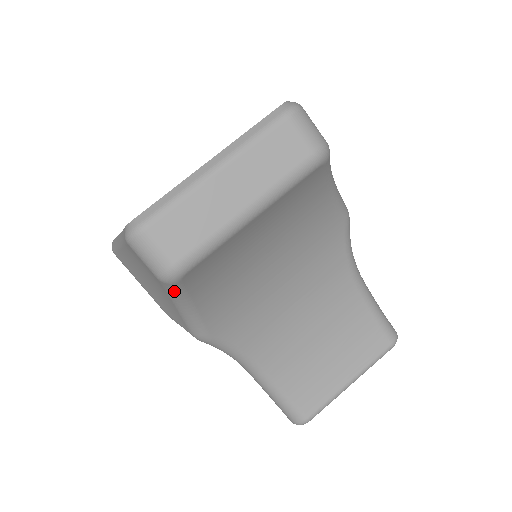
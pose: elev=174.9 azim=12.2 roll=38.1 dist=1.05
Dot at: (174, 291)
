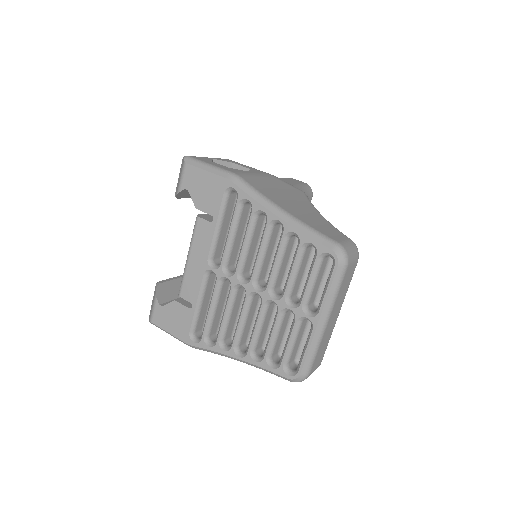
Dot at: occluded
